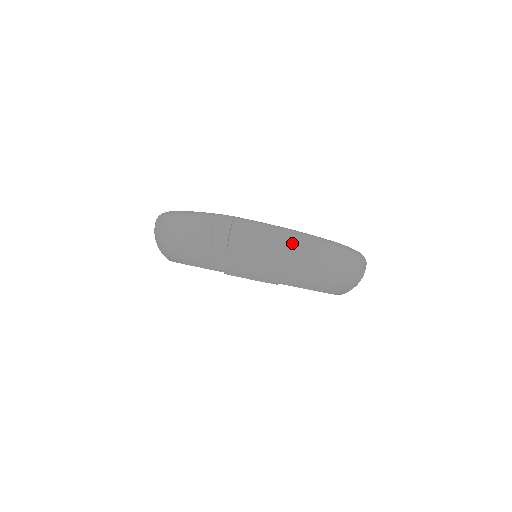
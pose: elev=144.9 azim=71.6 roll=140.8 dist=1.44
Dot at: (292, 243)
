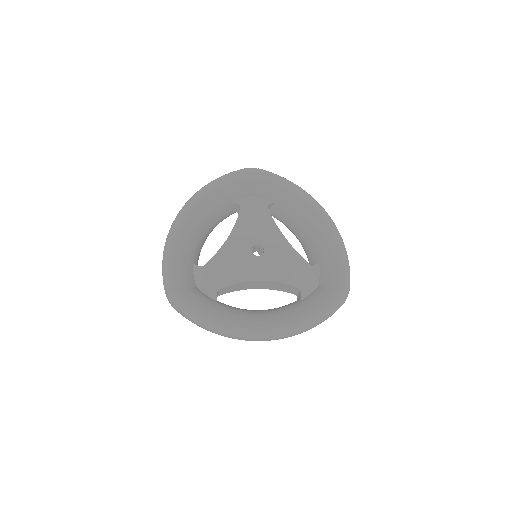
Dot at: (211, 330)
